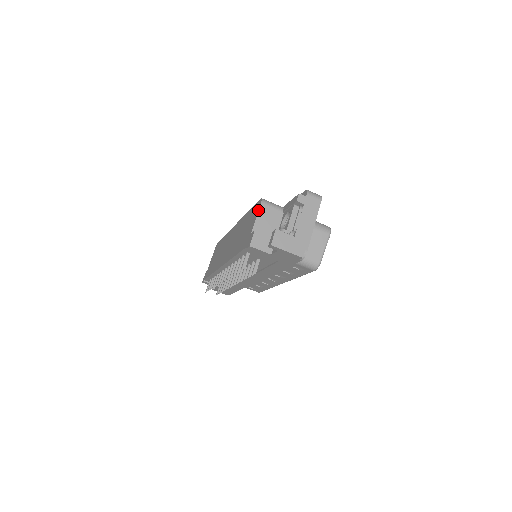
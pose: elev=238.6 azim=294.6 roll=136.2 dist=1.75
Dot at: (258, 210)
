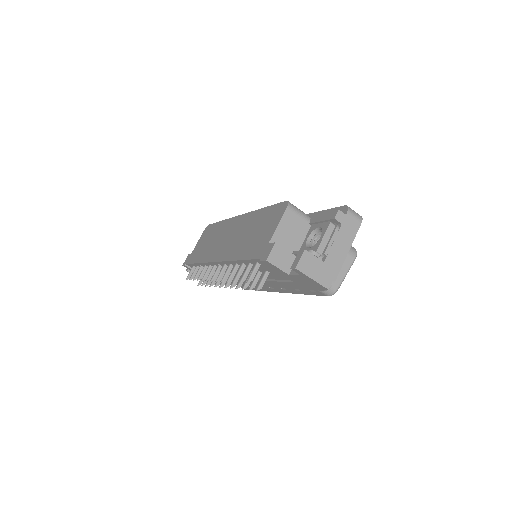
Dot at: (282, 216)
